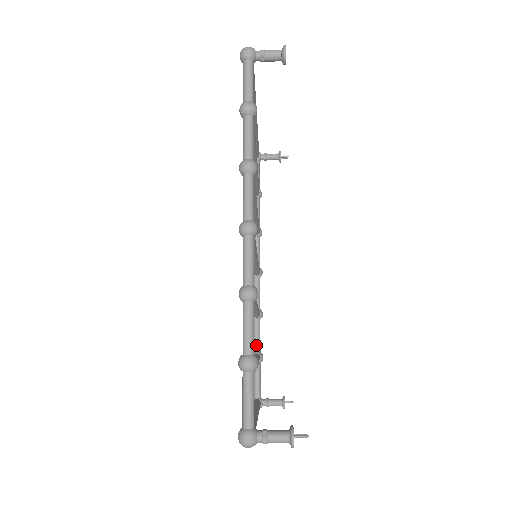
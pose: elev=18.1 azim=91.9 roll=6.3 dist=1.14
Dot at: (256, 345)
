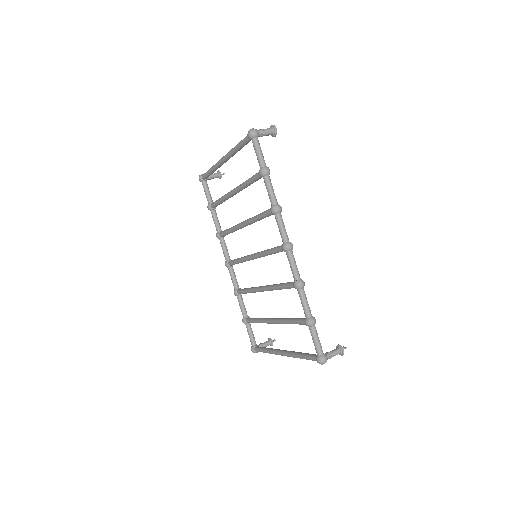
Dot at: (245, 312)
